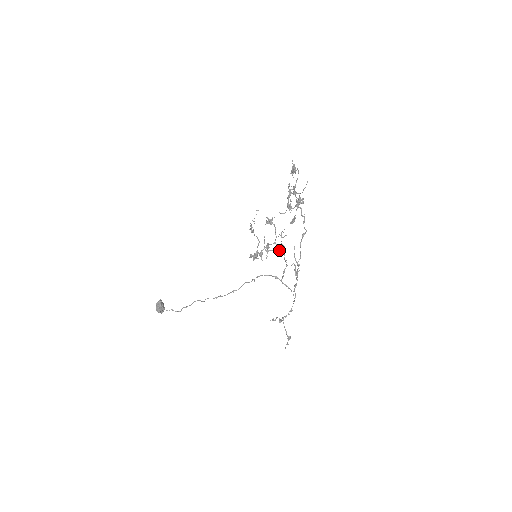
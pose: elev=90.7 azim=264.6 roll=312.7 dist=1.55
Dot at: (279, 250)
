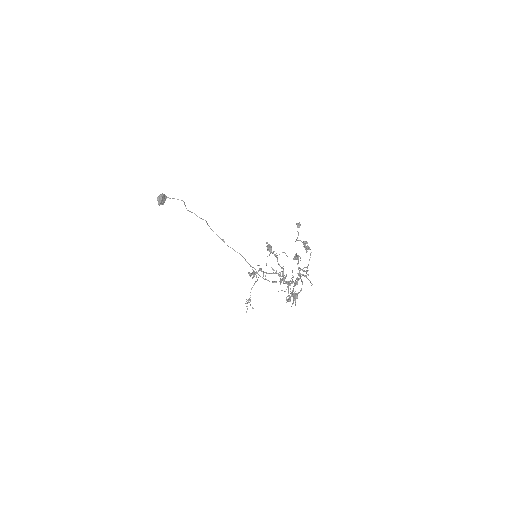
Dot at: occluded
